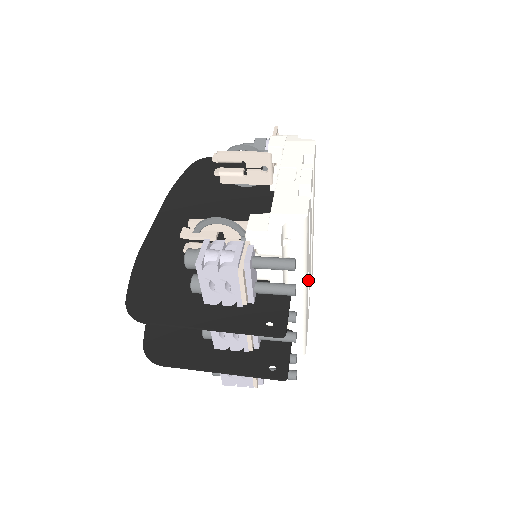
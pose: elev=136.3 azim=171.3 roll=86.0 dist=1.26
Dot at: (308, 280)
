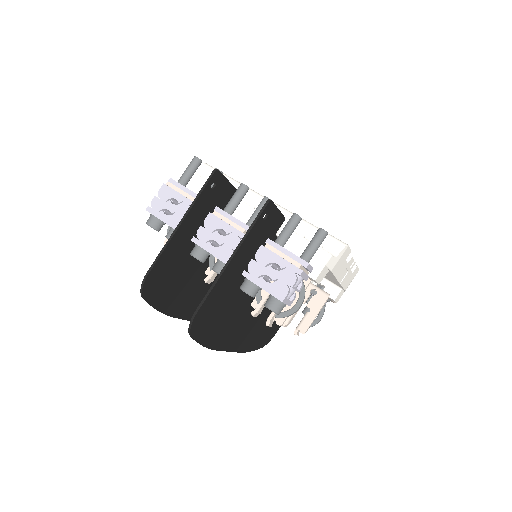
Dot at: occluded
